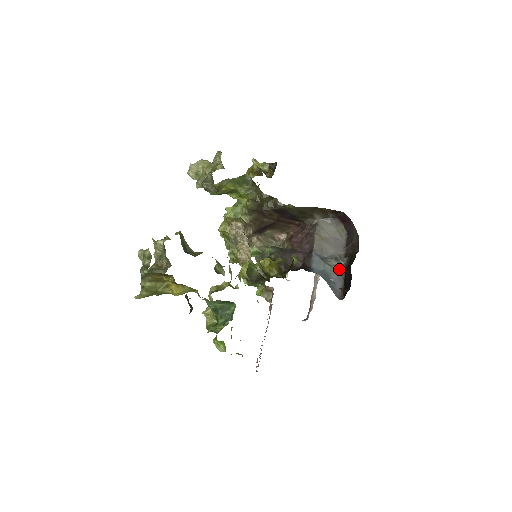
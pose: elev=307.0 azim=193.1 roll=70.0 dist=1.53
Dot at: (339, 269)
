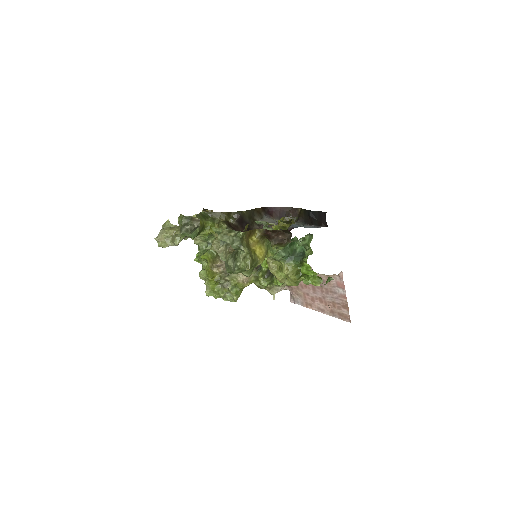
Dot at: occluded
